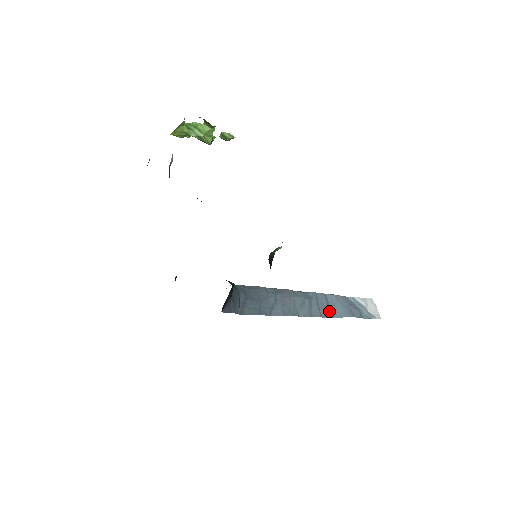
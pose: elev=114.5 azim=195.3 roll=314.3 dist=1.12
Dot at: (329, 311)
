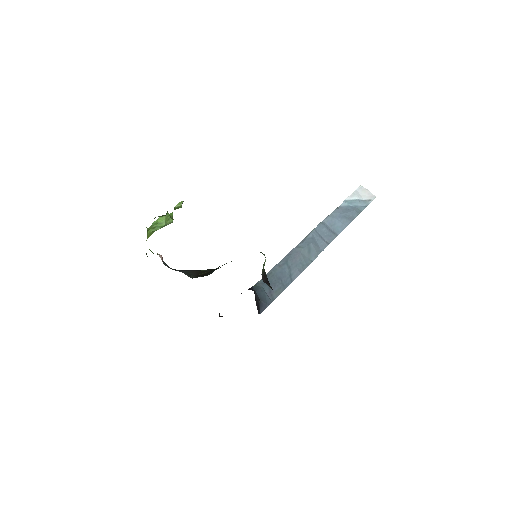
Dot at: (332, 234)
